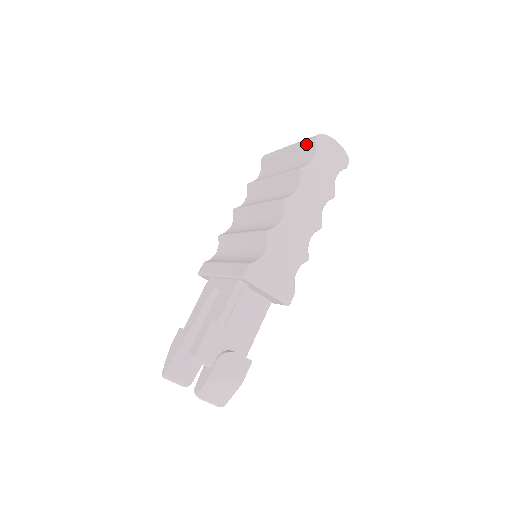
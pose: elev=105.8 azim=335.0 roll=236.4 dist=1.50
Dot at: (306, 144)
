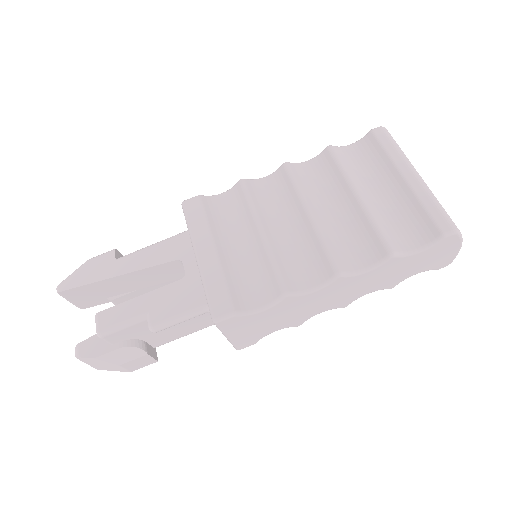
Dot at: (431, 217)
